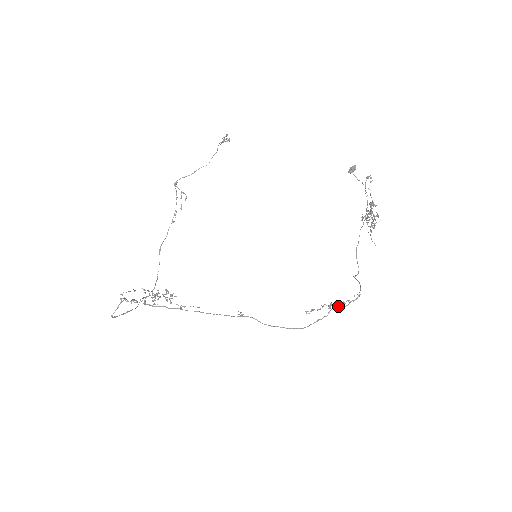
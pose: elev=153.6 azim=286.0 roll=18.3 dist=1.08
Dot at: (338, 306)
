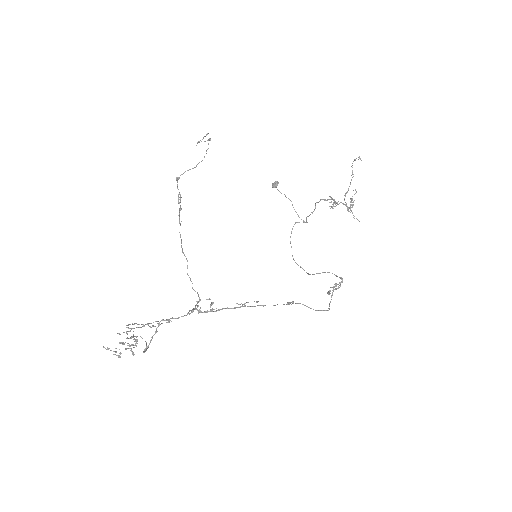
Dot at: (335, 289)
